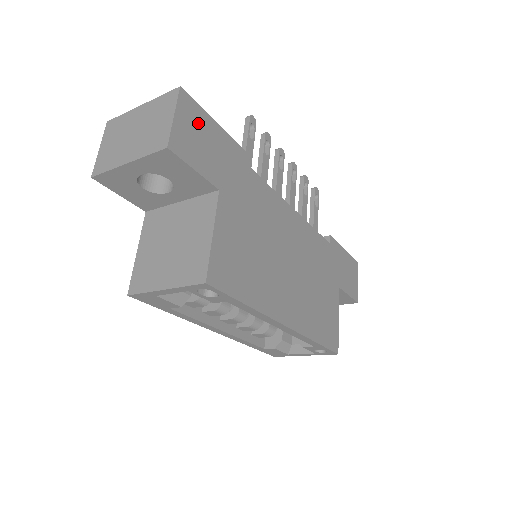
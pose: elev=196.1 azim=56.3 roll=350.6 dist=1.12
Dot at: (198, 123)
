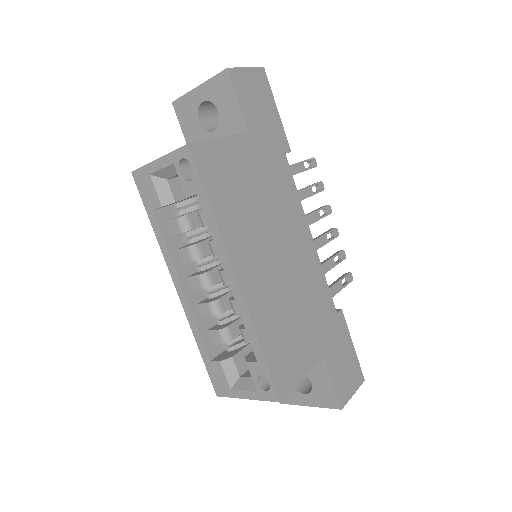
Dot at: (262, 92)
